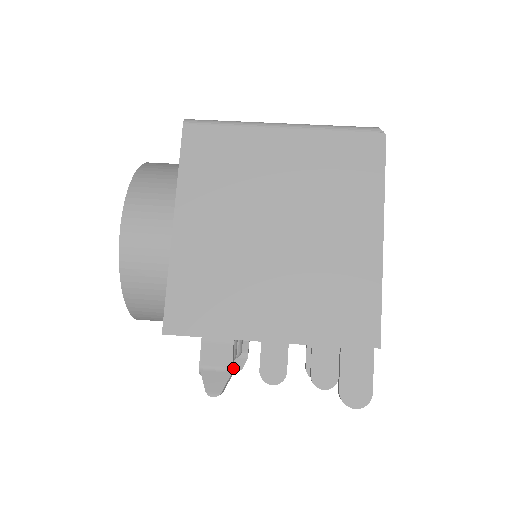
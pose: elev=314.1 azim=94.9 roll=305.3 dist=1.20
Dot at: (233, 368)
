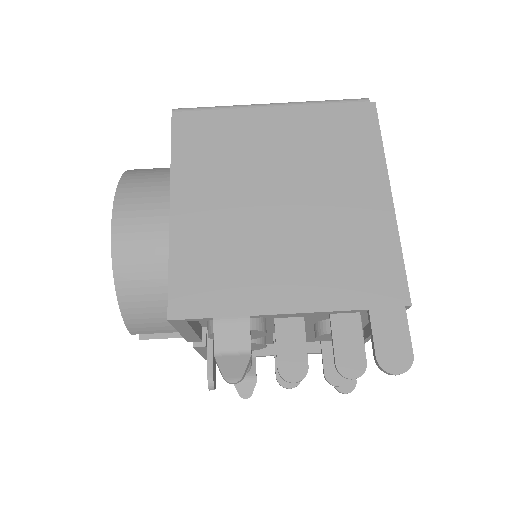
Dot at: (241, 396)
